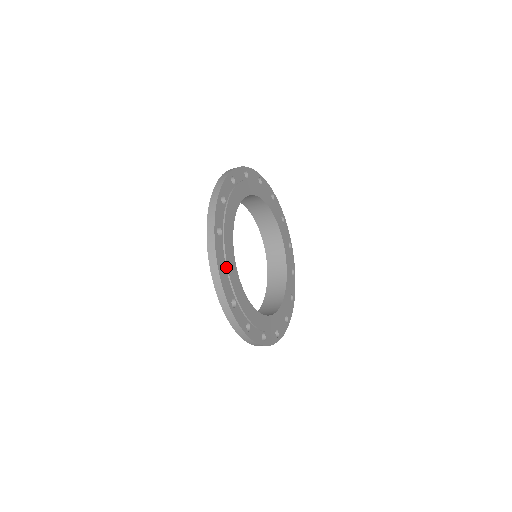
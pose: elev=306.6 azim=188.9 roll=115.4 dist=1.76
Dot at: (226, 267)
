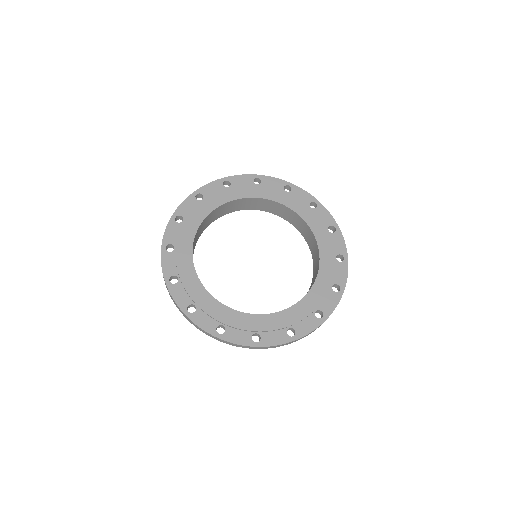
Dot at: (223, 324)
